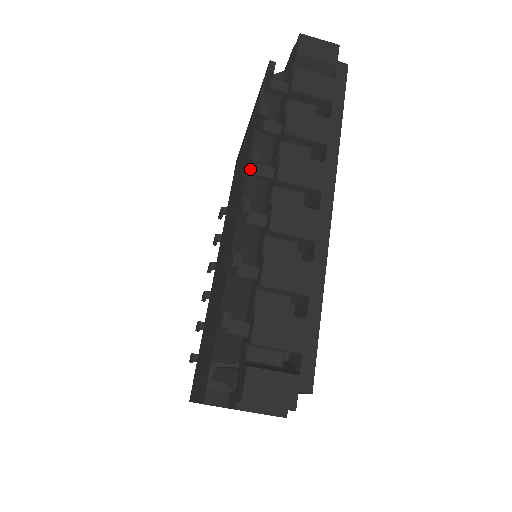
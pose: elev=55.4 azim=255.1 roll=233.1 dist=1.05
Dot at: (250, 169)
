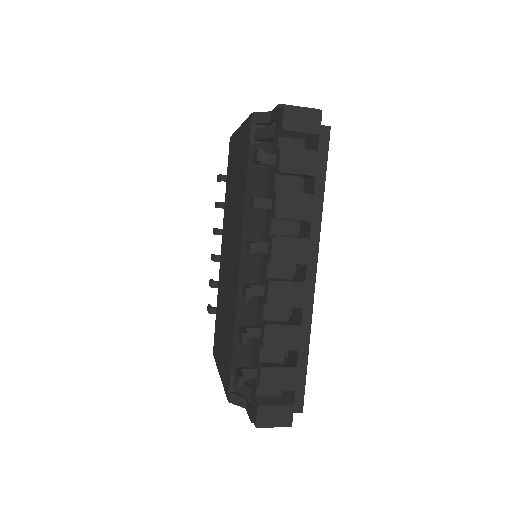
Dot at: occluded
